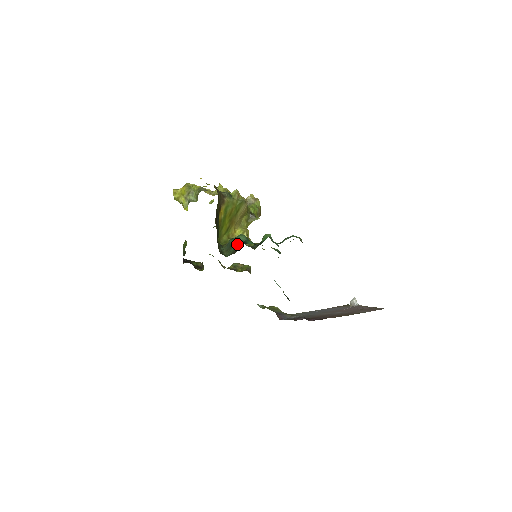
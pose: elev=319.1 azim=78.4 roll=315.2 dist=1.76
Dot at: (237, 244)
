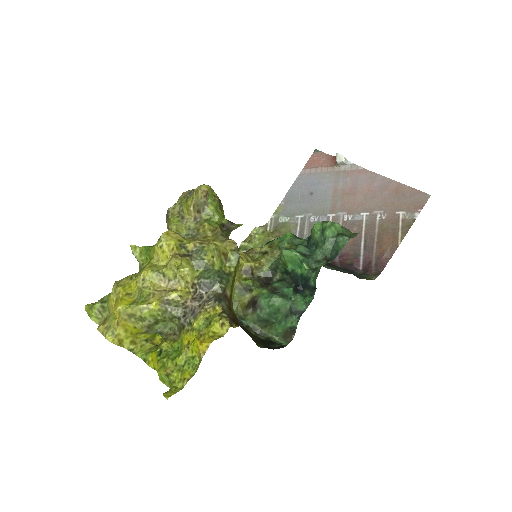
Dot at: (282, 318)
